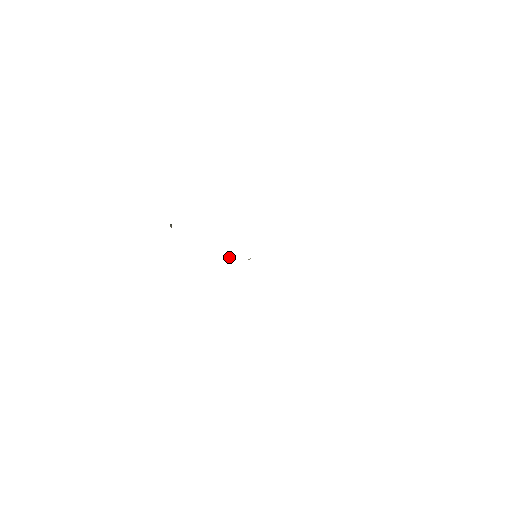
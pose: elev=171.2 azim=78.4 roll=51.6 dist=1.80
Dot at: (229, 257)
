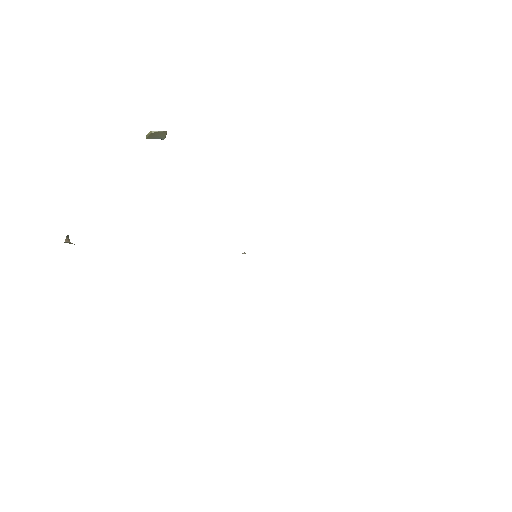
Dot at: (159, 137)
